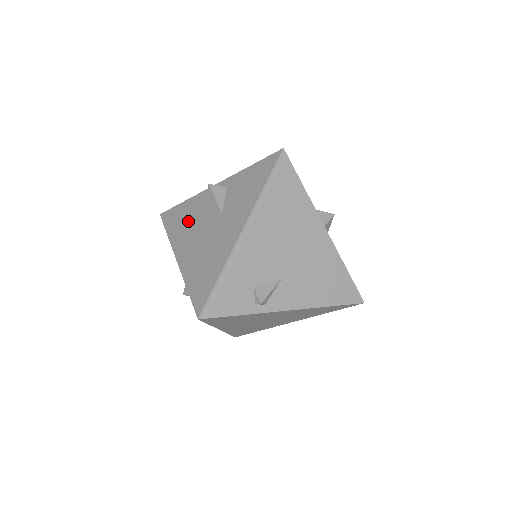
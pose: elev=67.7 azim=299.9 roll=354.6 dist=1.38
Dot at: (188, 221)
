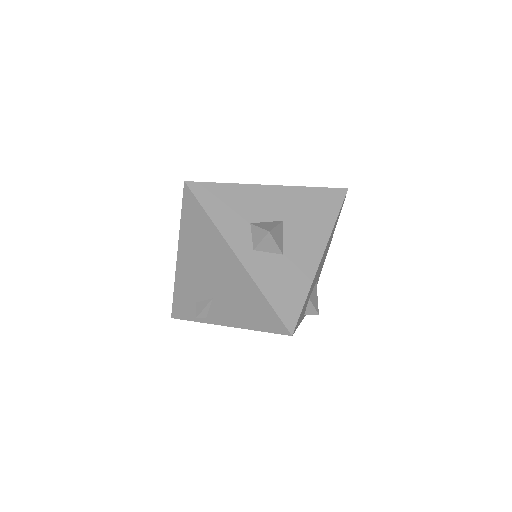
Dot at: occluded
